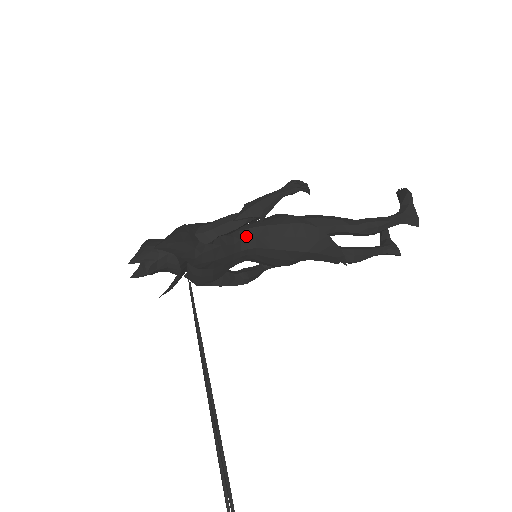
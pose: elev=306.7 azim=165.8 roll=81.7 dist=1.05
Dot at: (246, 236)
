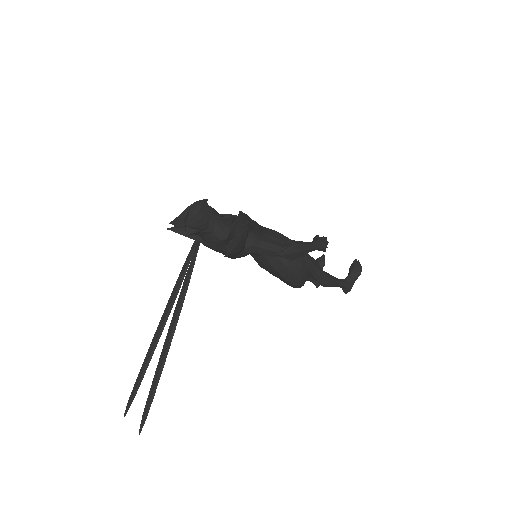
Dot at: occluded
